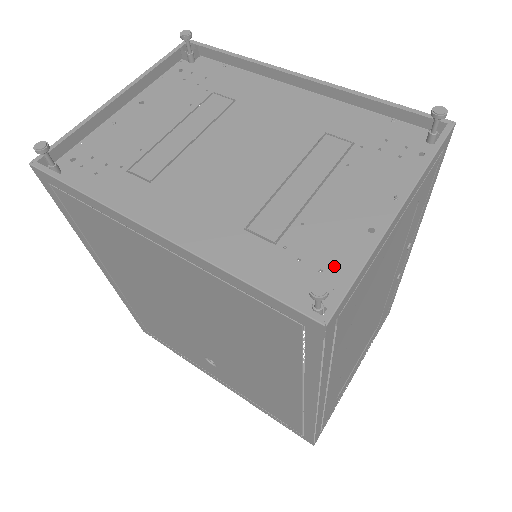
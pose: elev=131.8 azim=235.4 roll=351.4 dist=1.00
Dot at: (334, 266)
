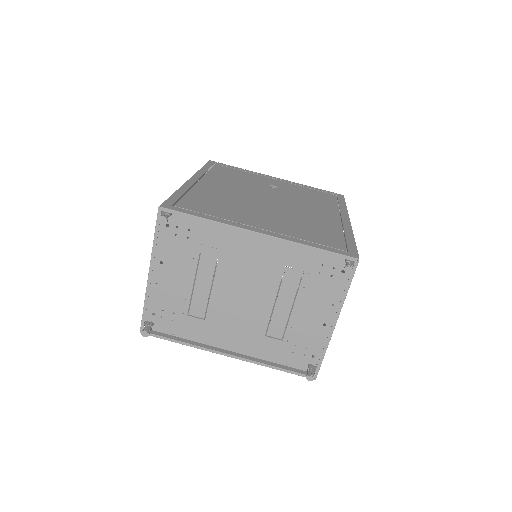
Dot at: (312, 345)
